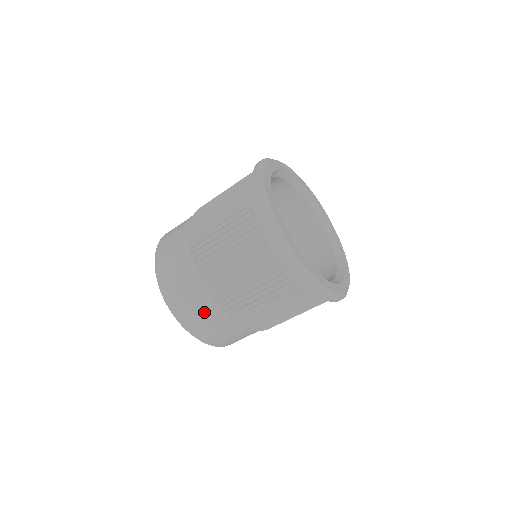
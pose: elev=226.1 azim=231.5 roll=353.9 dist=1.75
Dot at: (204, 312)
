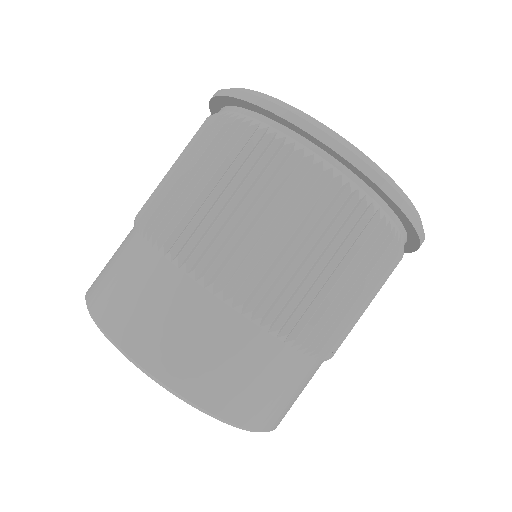
Dot at: (123, 262)
